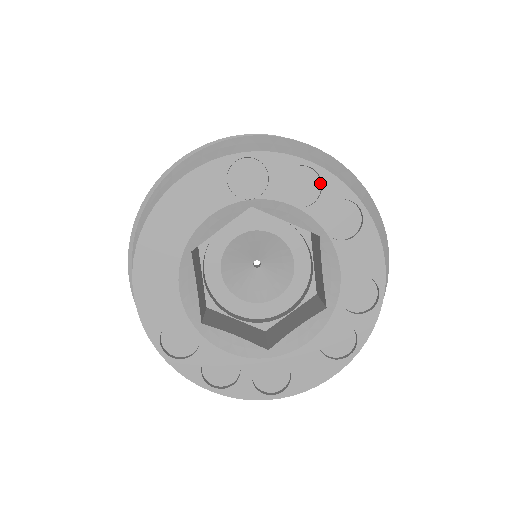
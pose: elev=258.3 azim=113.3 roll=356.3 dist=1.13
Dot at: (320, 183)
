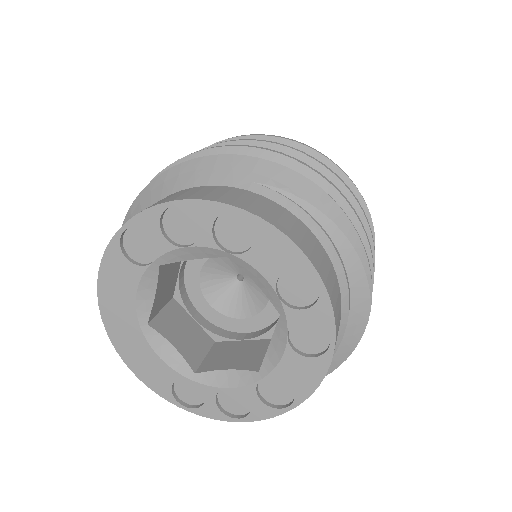
Dot at: (194, 212)
